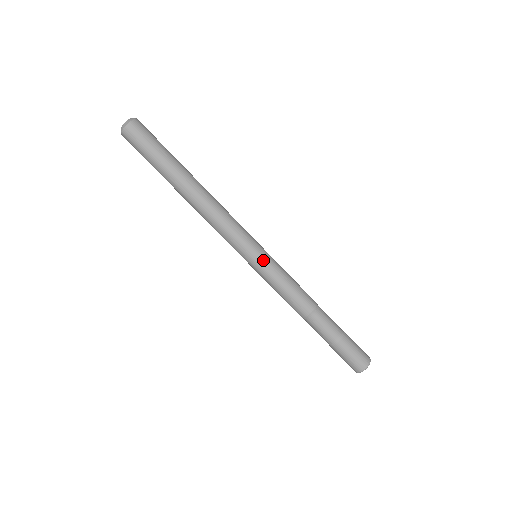
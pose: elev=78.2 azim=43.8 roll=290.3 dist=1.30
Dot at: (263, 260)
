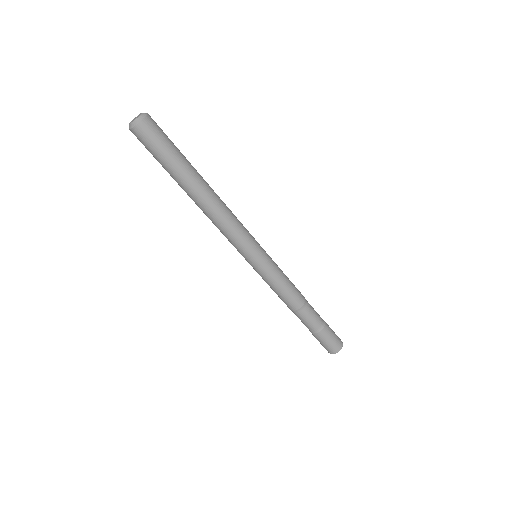
Dot at: (257, 267)
